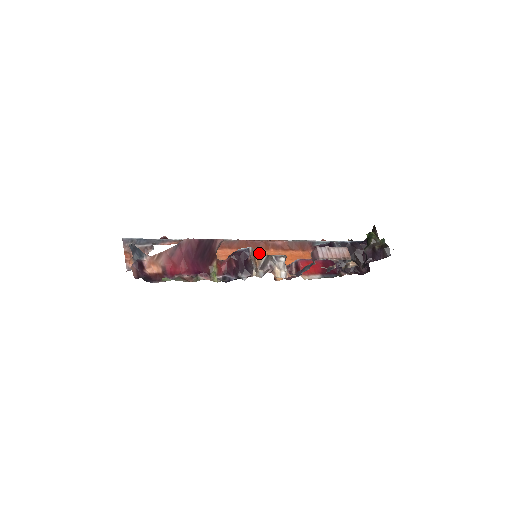
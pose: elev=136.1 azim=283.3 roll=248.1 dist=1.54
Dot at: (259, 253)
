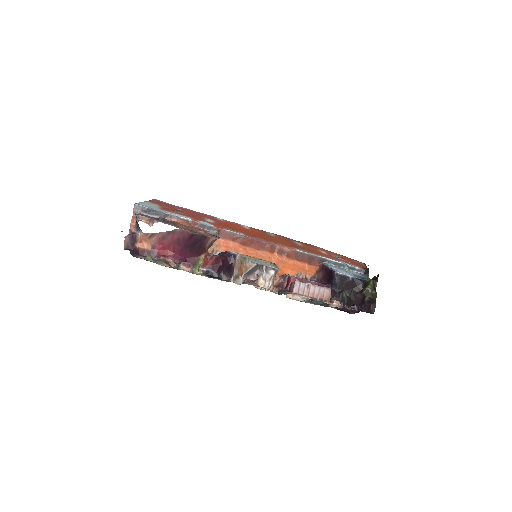
Dot at: (261, 253)
